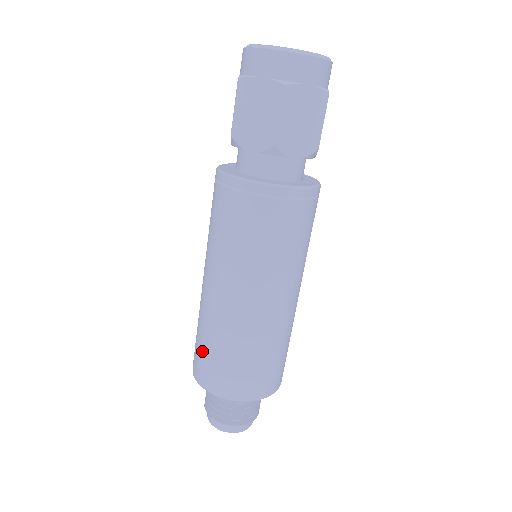
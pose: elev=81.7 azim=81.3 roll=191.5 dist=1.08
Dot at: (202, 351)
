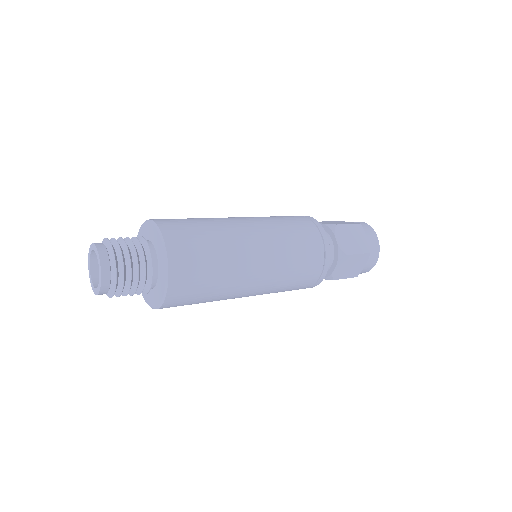
Dot at: occluded
